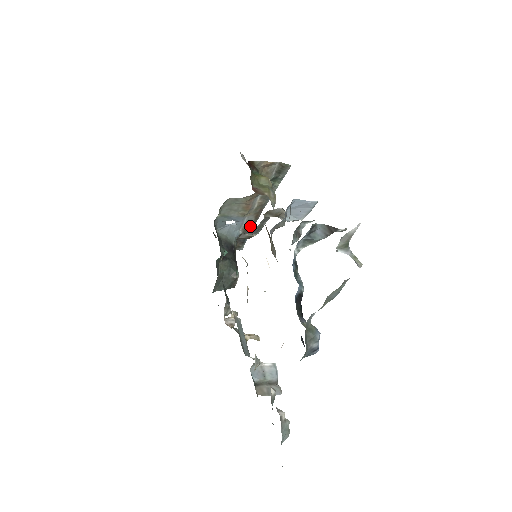
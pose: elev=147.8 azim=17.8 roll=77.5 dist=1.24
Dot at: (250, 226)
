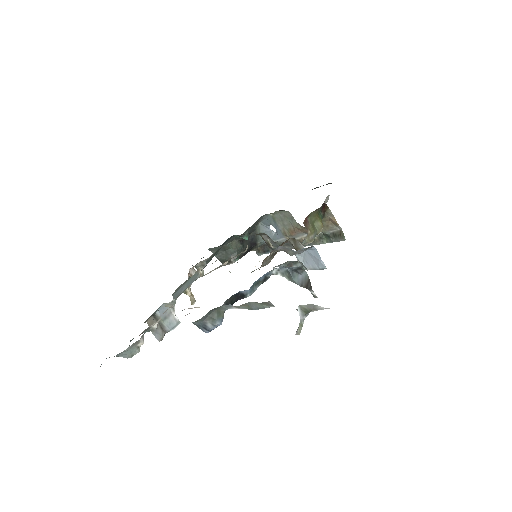
Dot at: occluded
